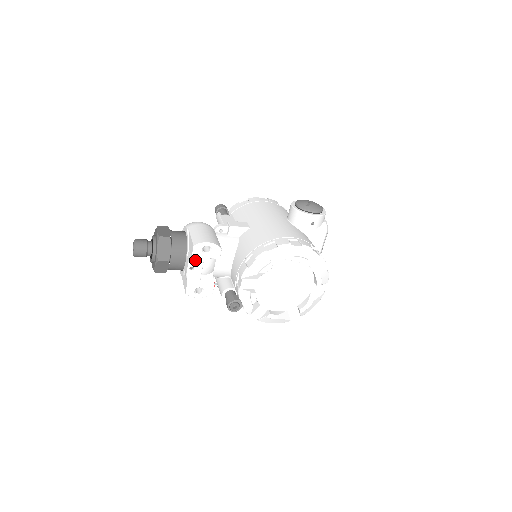
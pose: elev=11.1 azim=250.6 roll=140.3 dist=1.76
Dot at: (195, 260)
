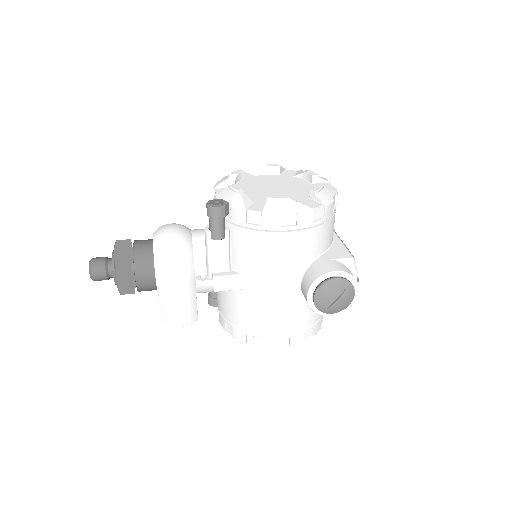
Dot at: occluded
